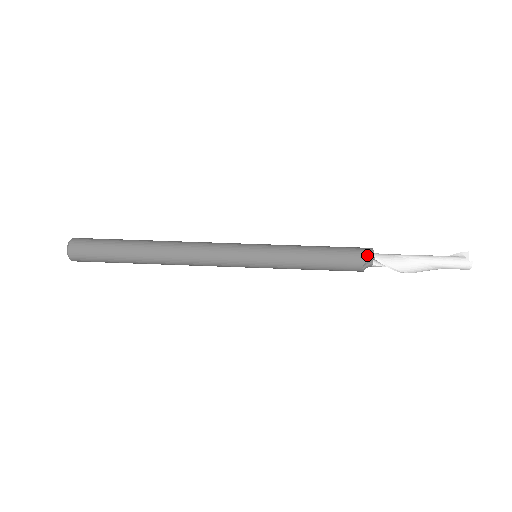
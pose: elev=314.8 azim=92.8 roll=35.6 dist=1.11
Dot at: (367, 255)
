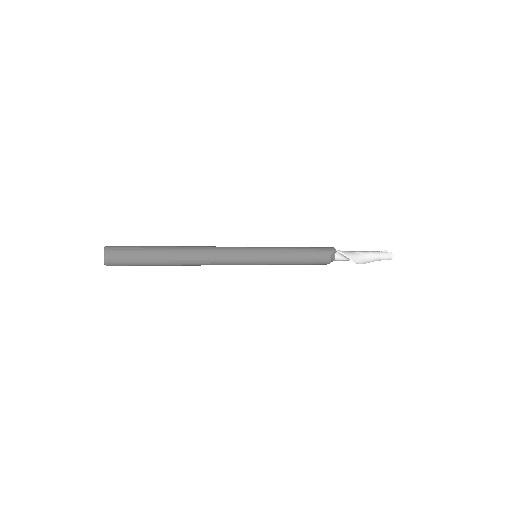
Dot at: (331, 249)
